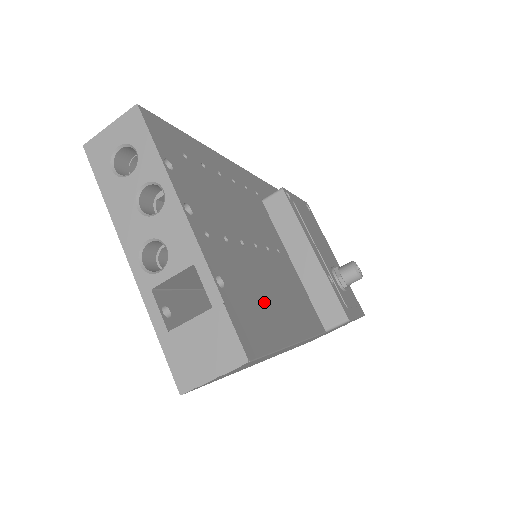
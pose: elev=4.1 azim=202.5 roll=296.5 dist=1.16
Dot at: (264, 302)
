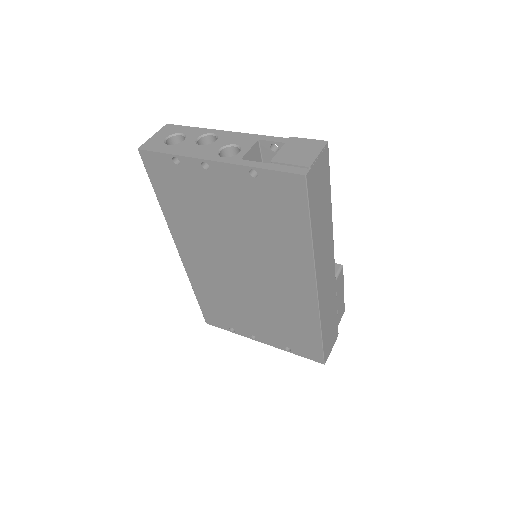
Dot at: occluded
